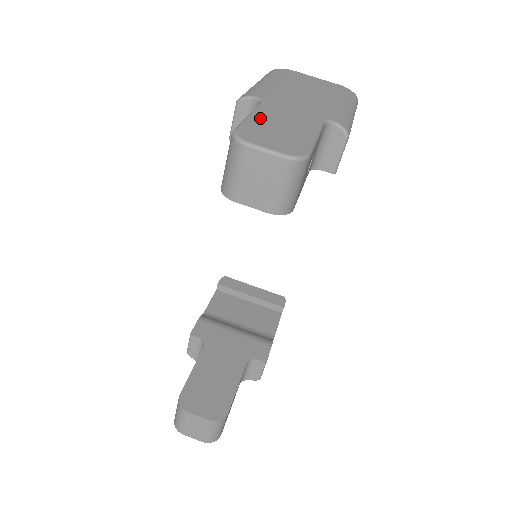
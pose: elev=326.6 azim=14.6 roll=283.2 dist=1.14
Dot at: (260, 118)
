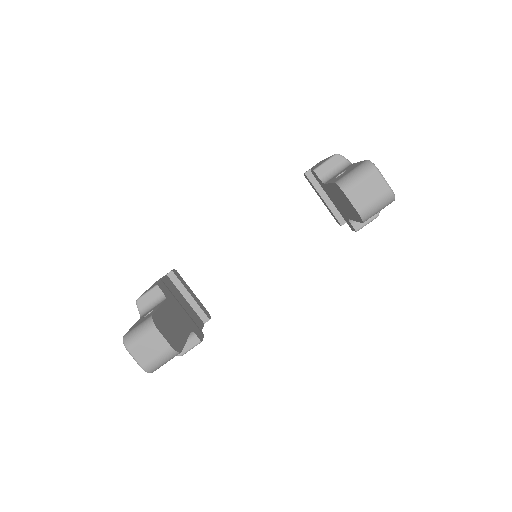
Dot at: occluded
